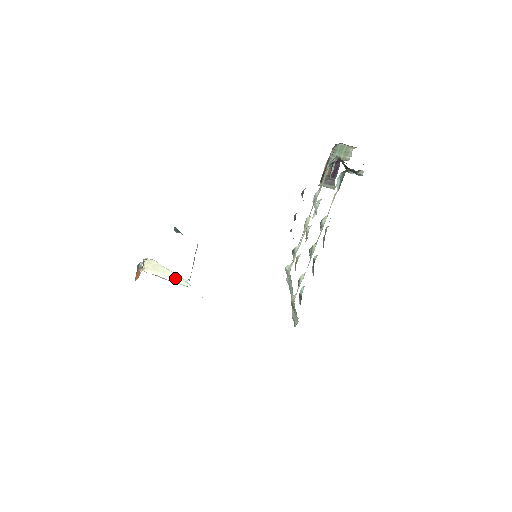
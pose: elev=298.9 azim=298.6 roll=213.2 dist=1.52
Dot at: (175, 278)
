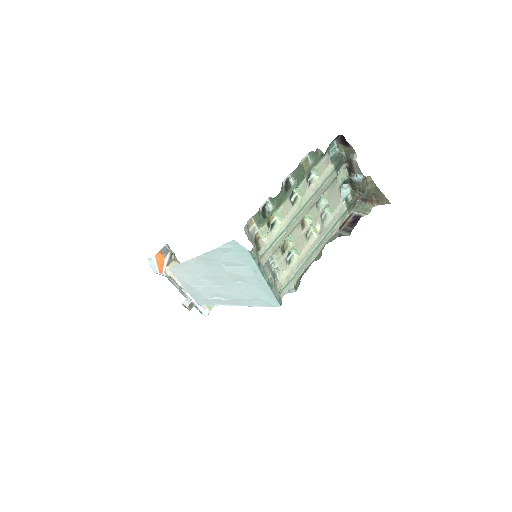
Dot at: occluded
